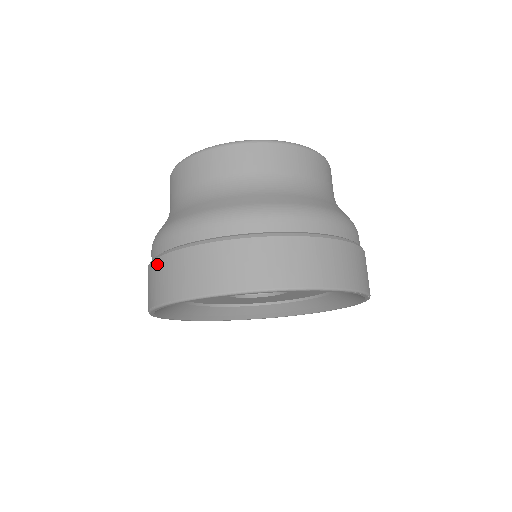
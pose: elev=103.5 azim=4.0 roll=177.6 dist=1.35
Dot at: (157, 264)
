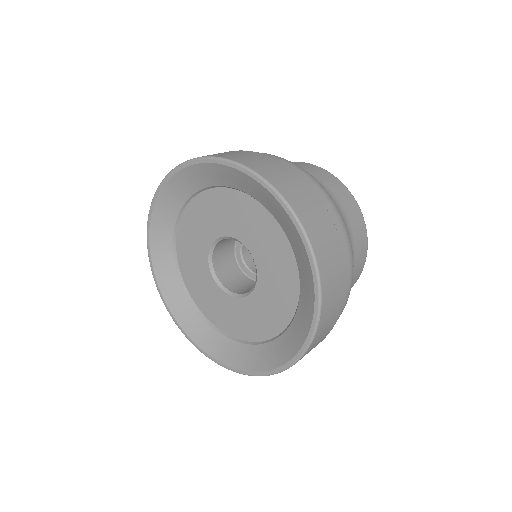
Dot at: occluded
